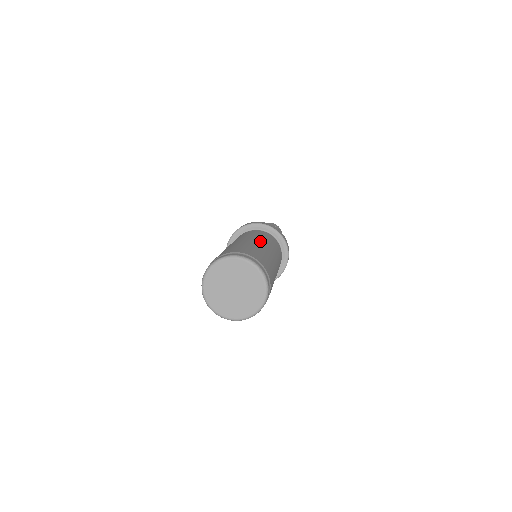
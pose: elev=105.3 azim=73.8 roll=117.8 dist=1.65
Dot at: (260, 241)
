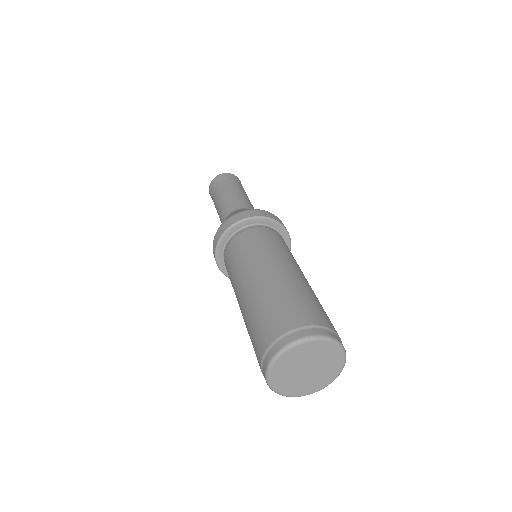
Dot at: (275, 265)
